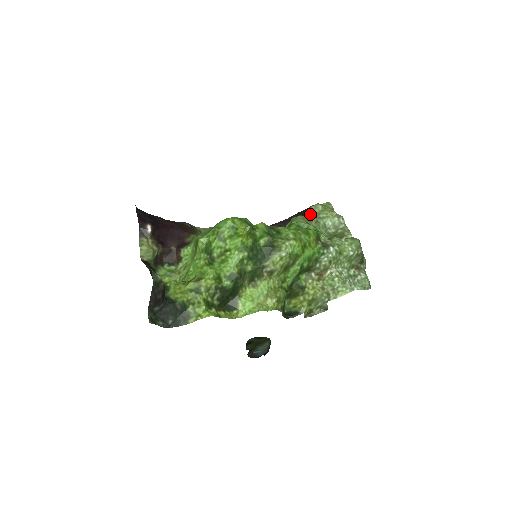
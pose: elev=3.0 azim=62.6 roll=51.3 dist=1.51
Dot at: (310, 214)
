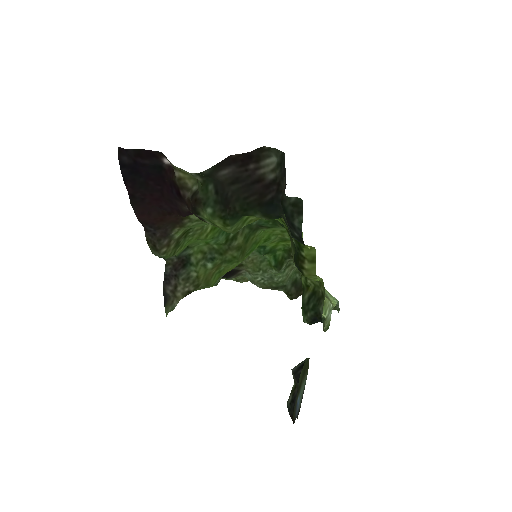
Dot at: (226, 278)
